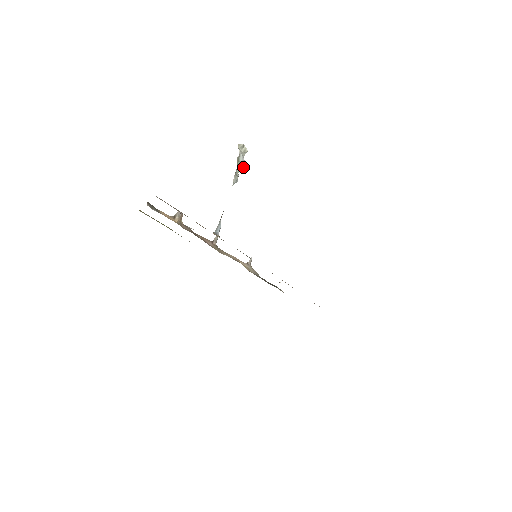
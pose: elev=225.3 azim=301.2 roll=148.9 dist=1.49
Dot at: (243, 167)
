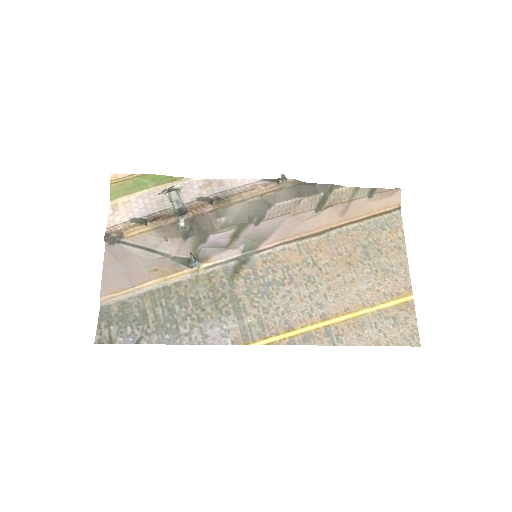
Dot at: (185, 212)
